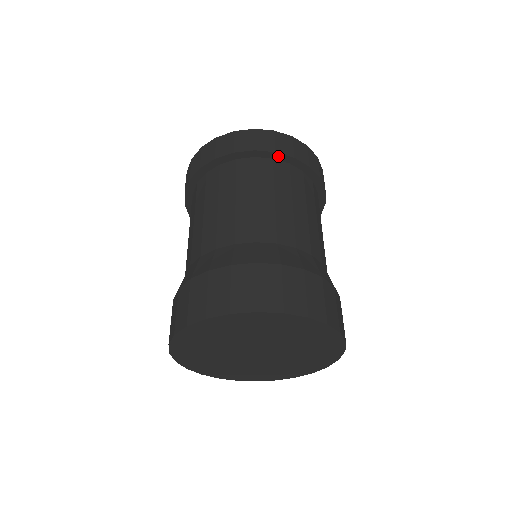
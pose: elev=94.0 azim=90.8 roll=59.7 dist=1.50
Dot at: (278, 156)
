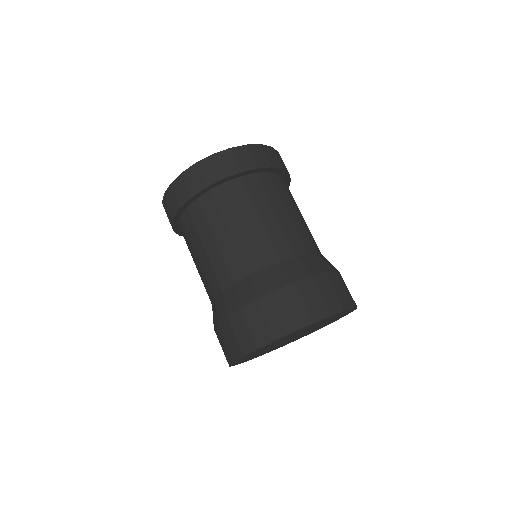
Dot at: (244, 173)
